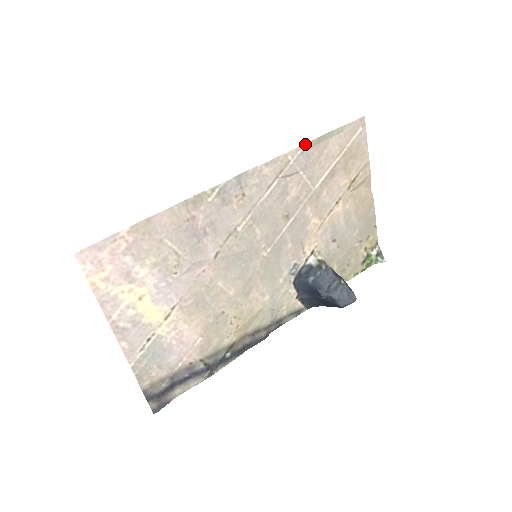
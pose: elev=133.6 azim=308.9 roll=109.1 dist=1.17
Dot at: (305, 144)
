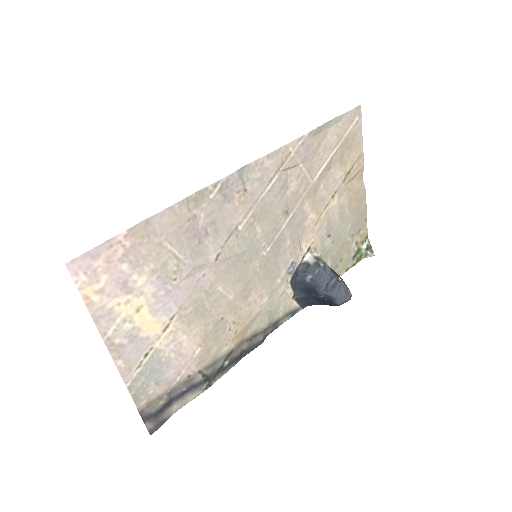
Dot at: (305, 134)
